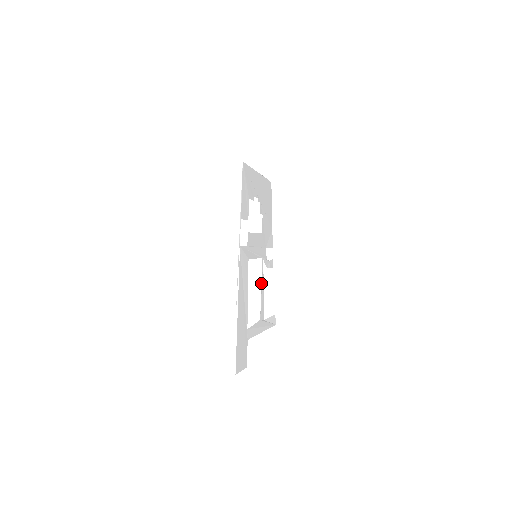
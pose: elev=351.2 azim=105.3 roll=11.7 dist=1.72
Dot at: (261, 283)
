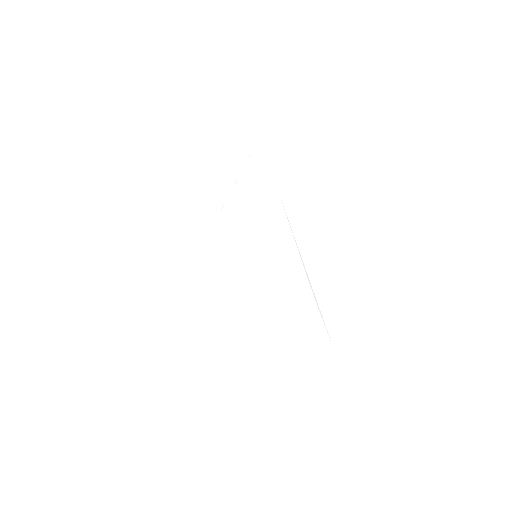
Dot at: occluded
